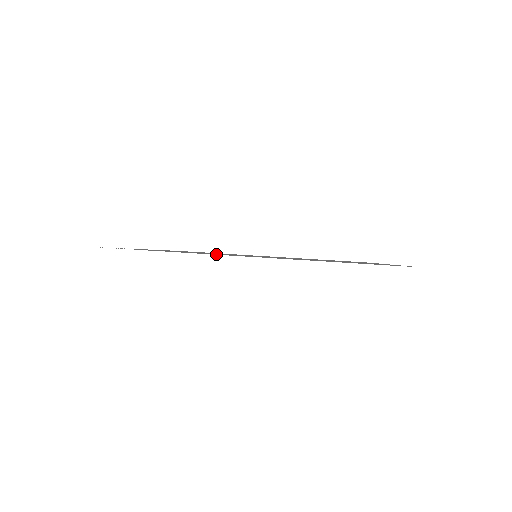
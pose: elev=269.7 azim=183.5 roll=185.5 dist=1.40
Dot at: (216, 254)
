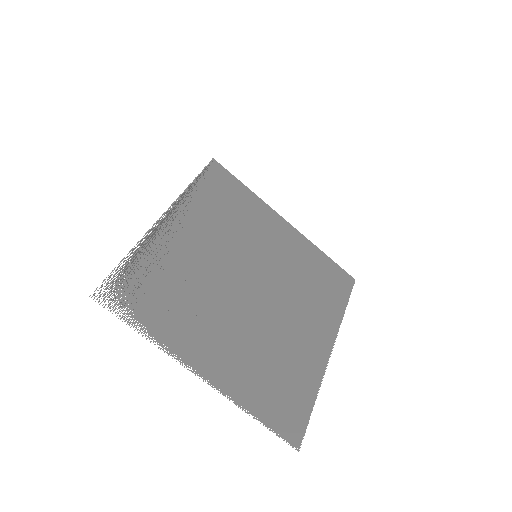
Dot at: (186, 339)
